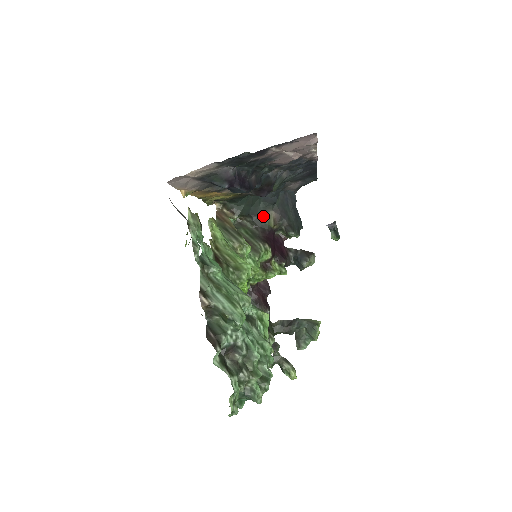
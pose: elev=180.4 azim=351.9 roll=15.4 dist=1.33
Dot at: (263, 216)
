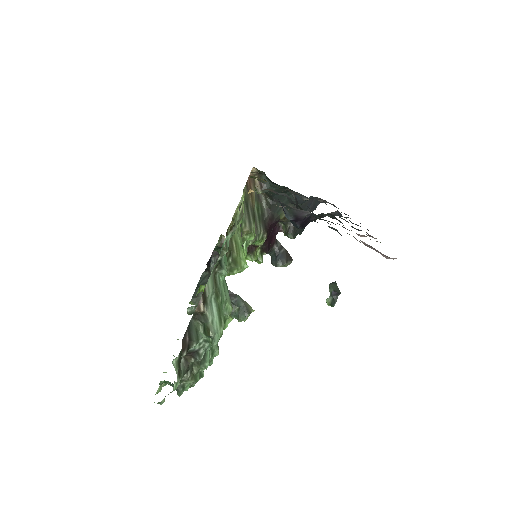
Dot at: occluded
